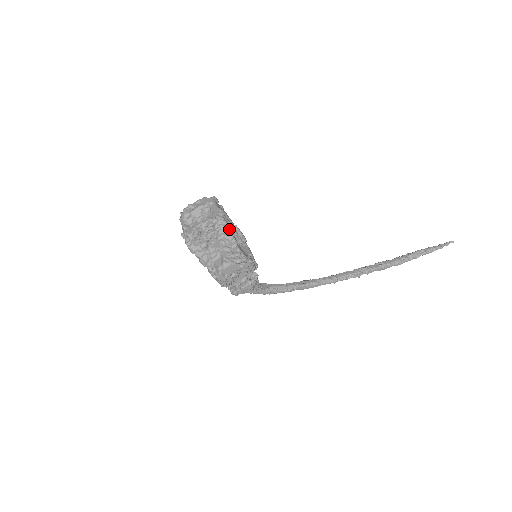
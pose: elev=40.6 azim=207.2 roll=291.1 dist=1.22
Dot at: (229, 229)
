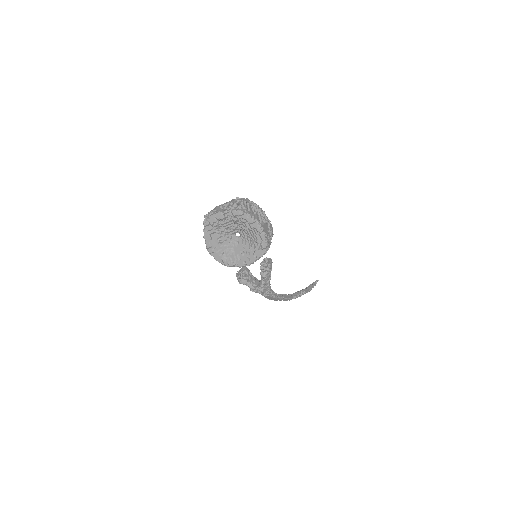
Dot at: occluded
